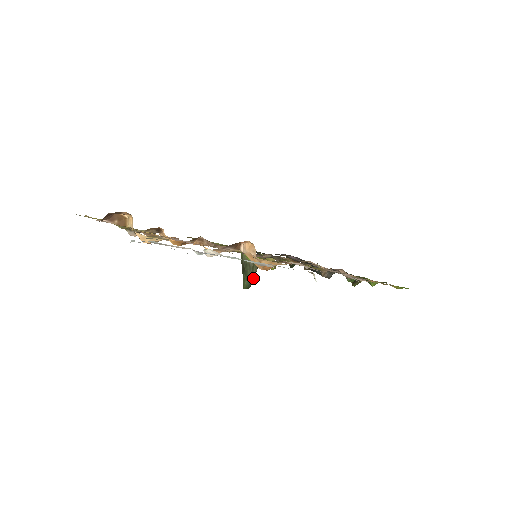
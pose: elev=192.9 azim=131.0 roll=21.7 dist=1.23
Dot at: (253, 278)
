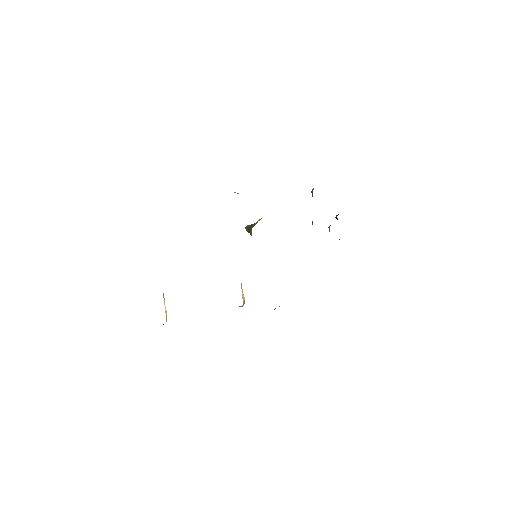
Dot at: occluded
